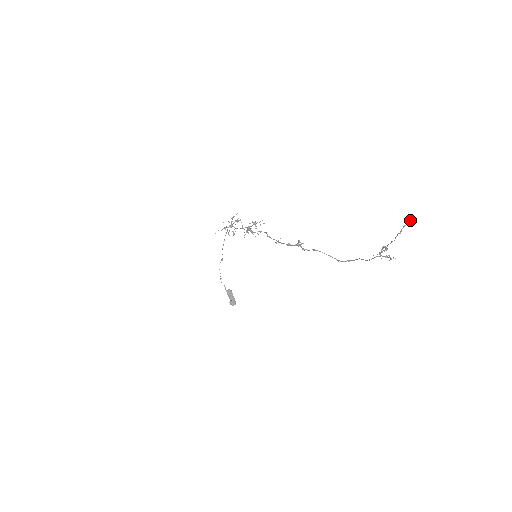
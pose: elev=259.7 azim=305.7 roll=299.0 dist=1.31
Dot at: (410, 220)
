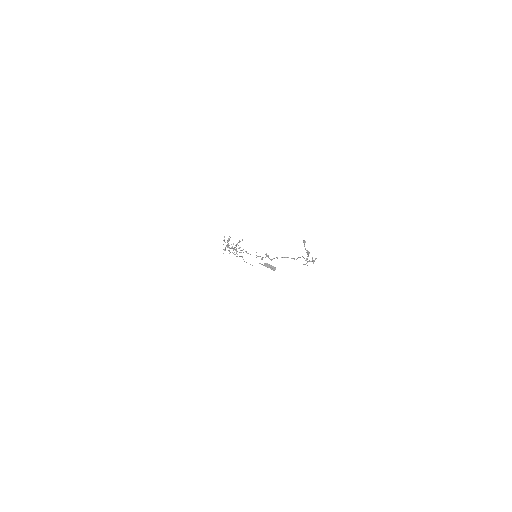
Dot at: (304, 241)
